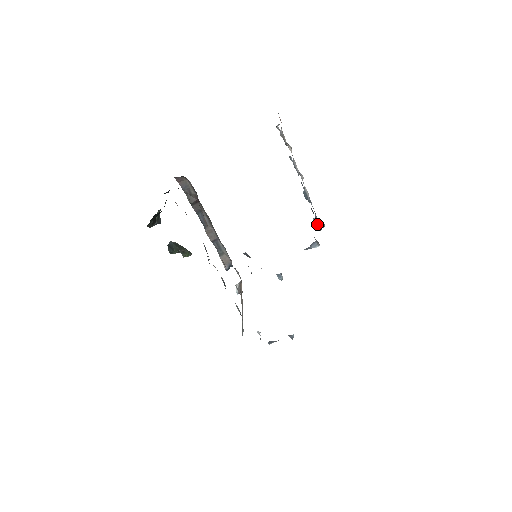
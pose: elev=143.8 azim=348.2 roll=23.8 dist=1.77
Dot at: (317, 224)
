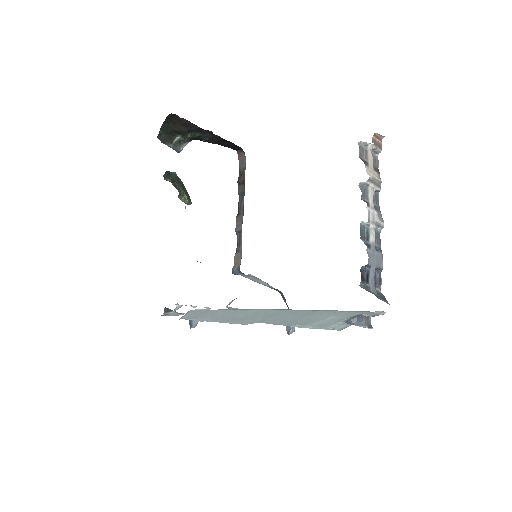
Dot at: (364, 279)
